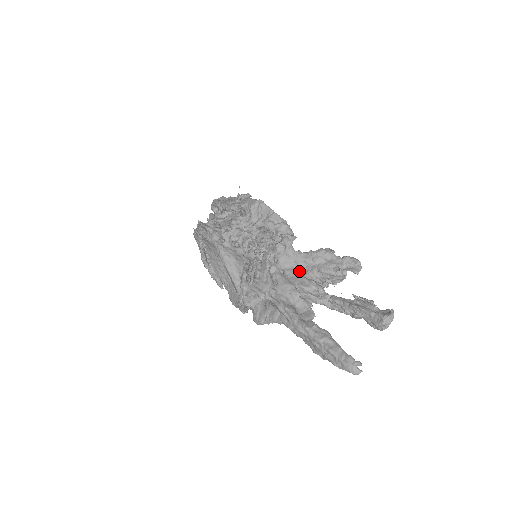
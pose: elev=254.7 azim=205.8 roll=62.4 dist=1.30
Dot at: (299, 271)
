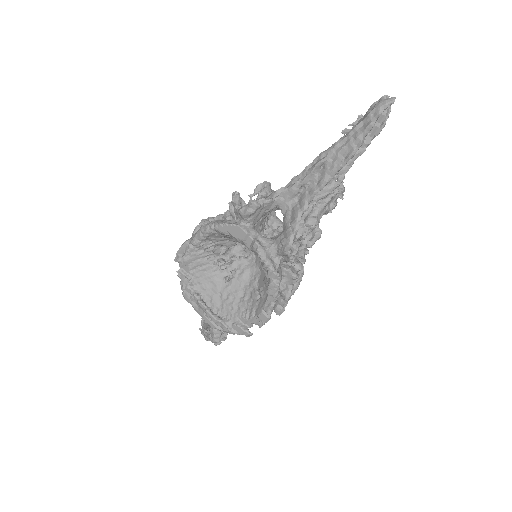
Dot at: occluded
